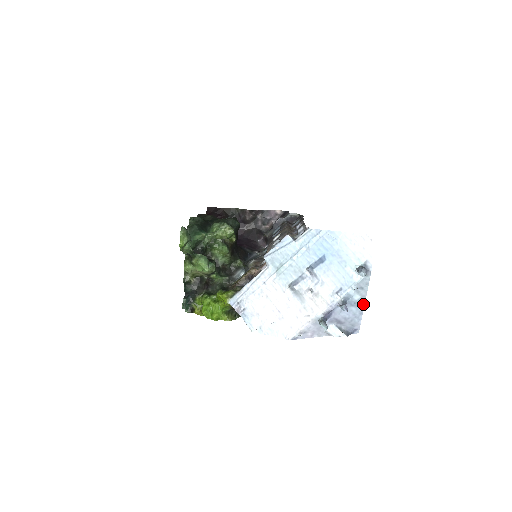
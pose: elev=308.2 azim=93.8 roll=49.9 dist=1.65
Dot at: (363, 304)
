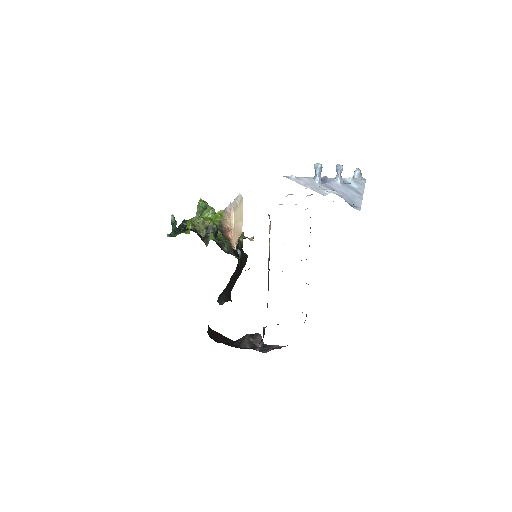
Dot at: (362, 194)
